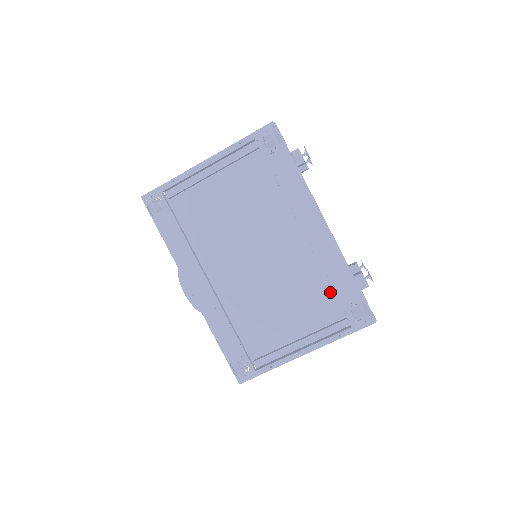
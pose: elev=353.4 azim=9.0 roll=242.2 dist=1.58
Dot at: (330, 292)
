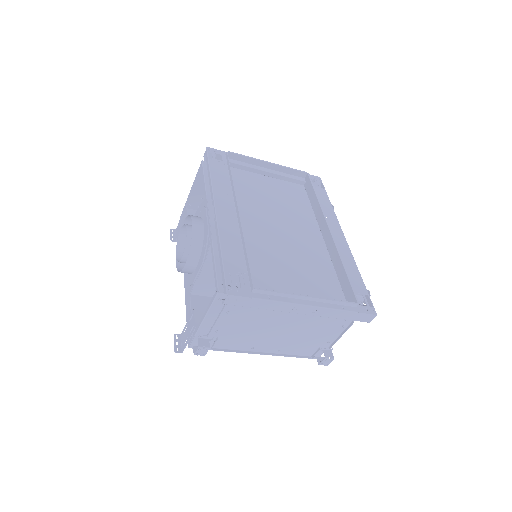
Dot at: (335, 282)
